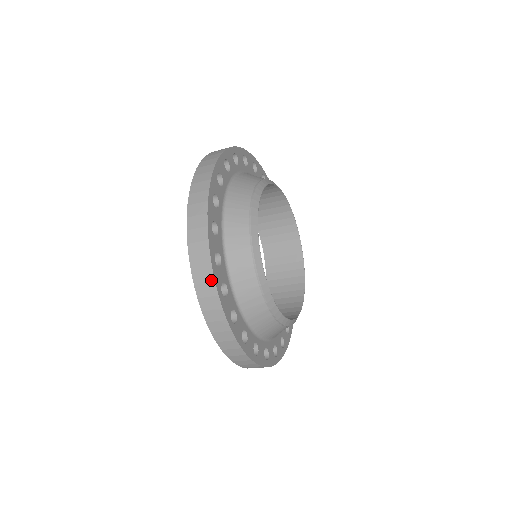
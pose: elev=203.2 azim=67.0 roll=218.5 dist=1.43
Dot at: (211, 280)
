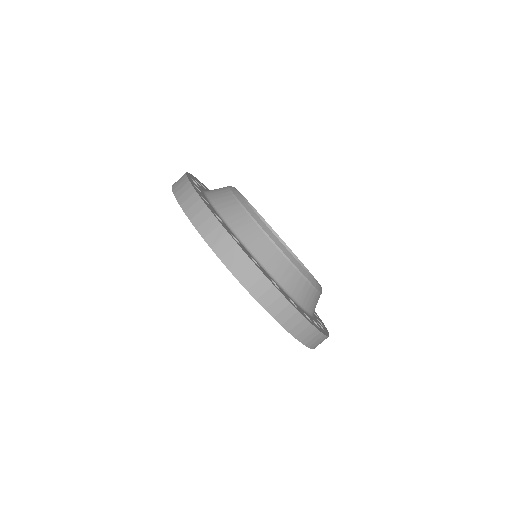
Dot at: occluded
